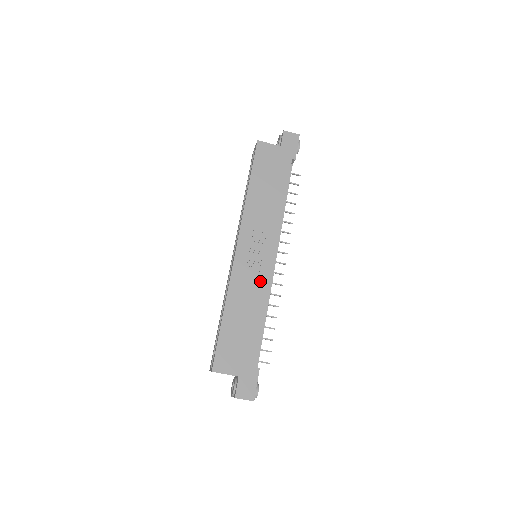
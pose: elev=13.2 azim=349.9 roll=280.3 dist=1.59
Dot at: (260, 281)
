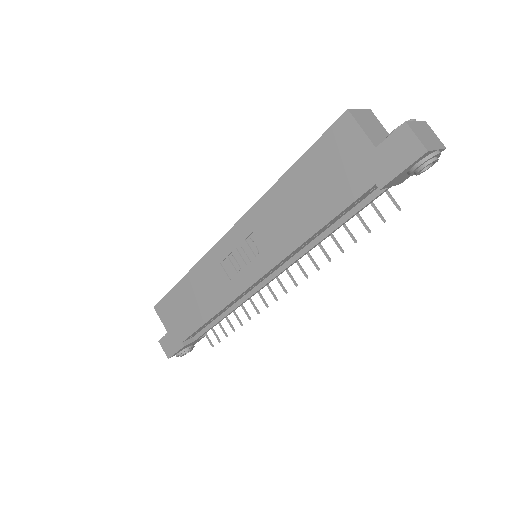
Dot at: (226, 287)
